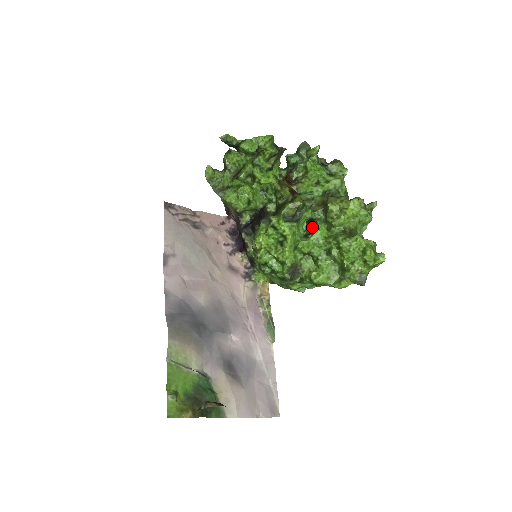
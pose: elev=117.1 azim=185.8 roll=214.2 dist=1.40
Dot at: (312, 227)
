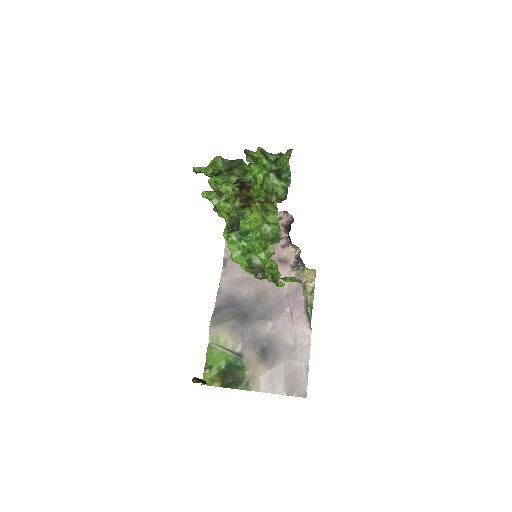
Dot at: occluded
